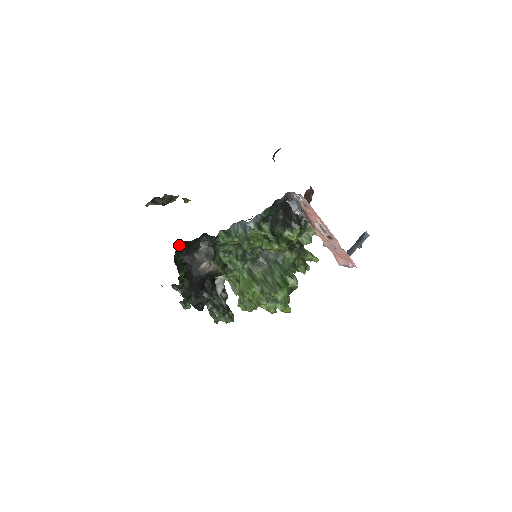
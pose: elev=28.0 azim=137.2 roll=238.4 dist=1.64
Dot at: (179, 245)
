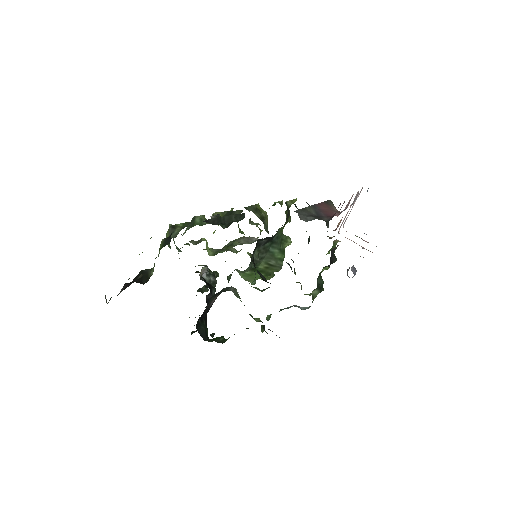
Dot at: occluded
